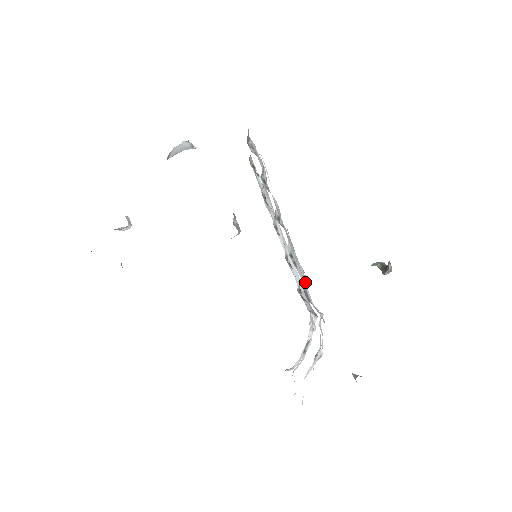
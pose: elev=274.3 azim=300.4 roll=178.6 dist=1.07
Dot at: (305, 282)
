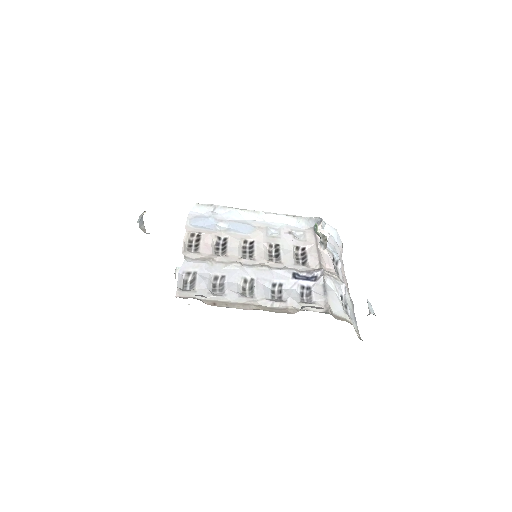
Dot at: (295, 277)
